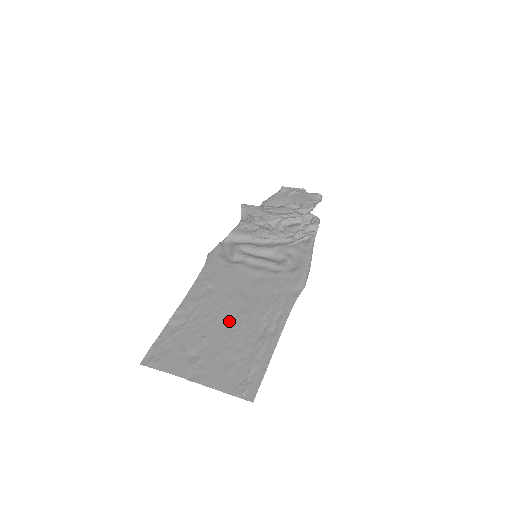
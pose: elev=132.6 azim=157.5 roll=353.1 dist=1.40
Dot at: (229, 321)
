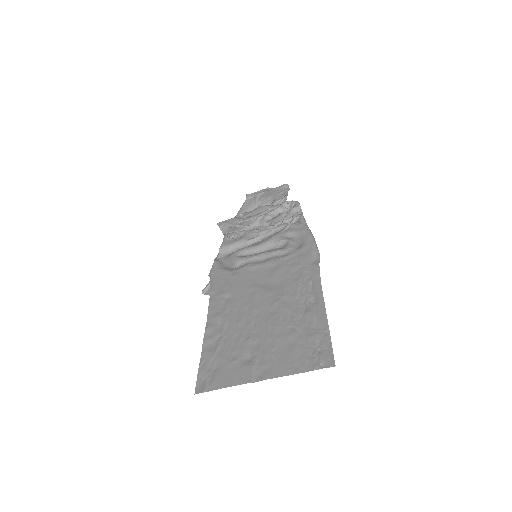
Dot at: (265, 314)
